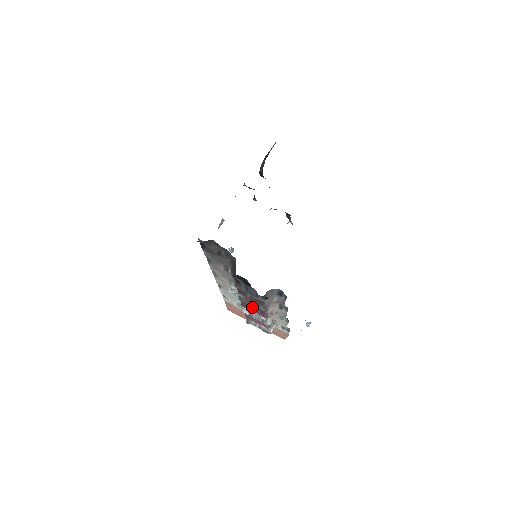
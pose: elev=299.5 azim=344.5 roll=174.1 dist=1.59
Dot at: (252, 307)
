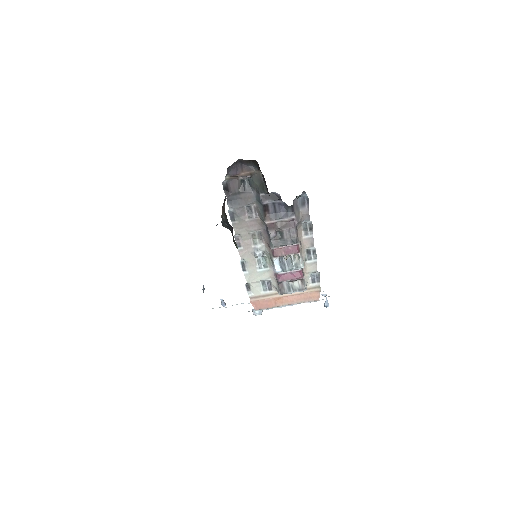
Dot at: (284, 244)
